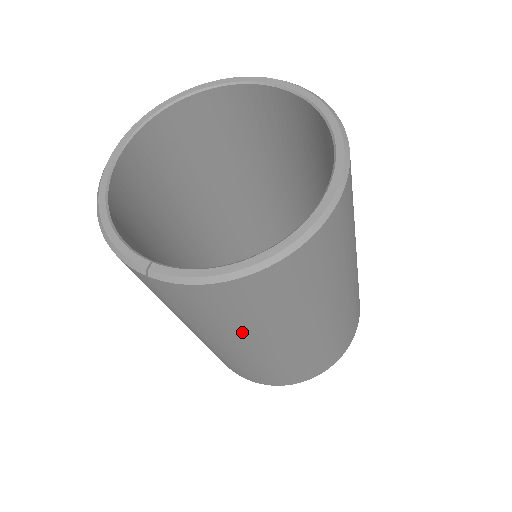
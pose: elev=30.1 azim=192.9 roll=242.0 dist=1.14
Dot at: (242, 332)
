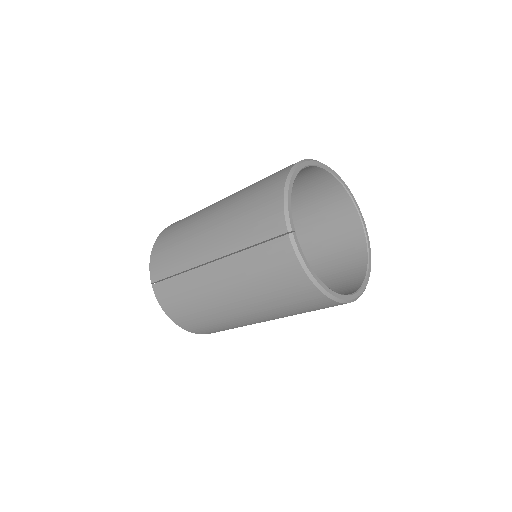
Dot at: (247, 285)
